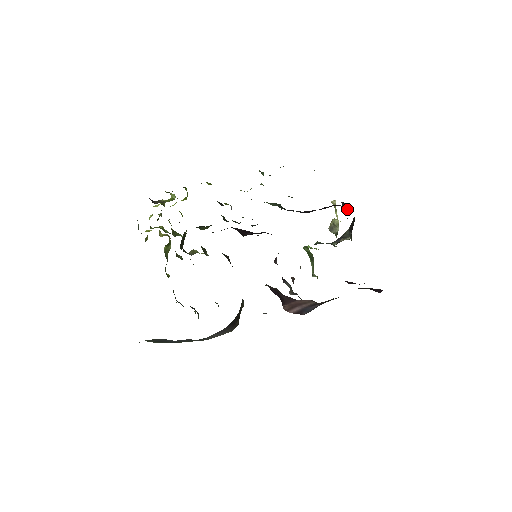
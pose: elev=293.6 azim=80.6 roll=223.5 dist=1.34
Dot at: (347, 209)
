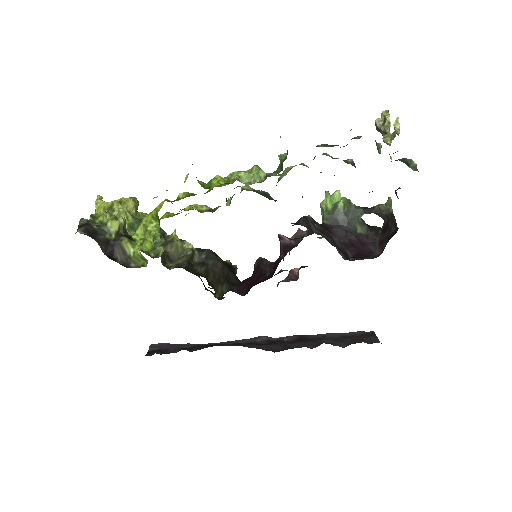
Dot at: occluded
